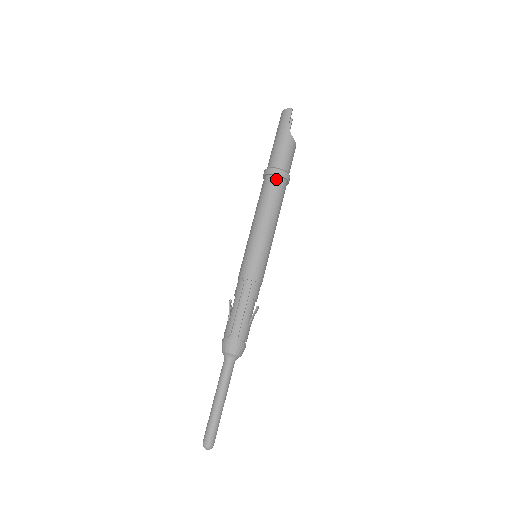
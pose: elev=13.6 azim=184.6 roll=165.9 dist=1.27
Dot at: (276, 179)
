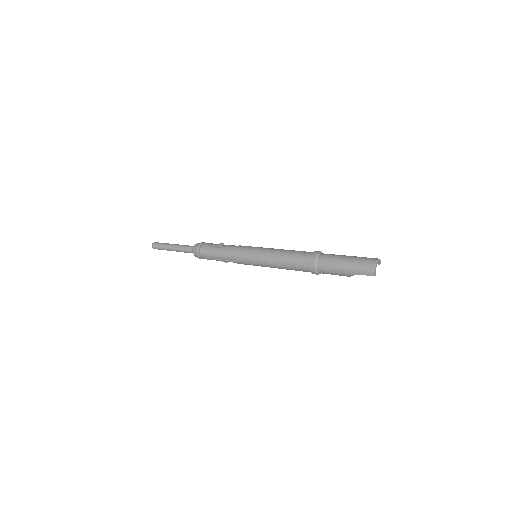
Dot at: (308, 270)
